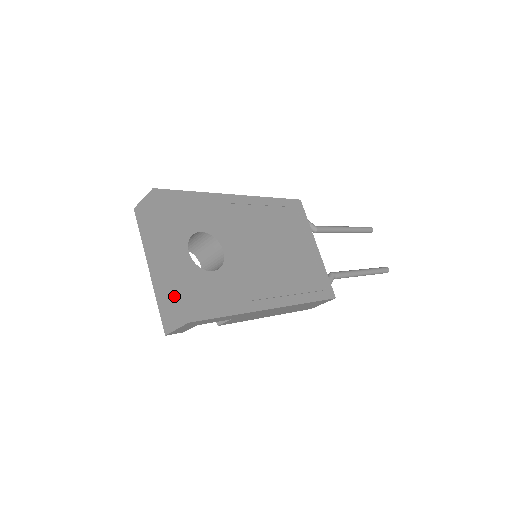
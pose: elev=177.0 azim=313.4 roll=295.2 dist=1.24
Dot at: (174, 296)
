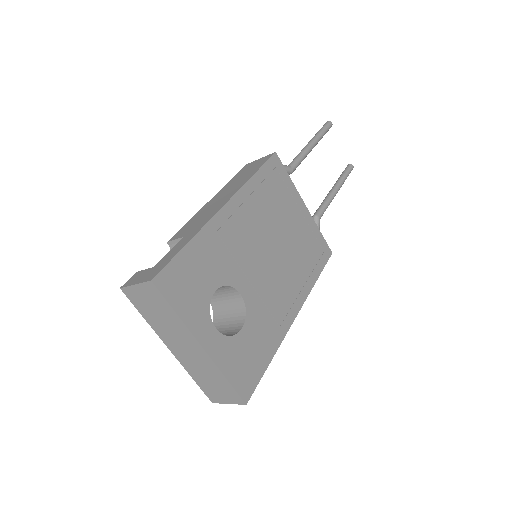
Dot at: (219, 381)
